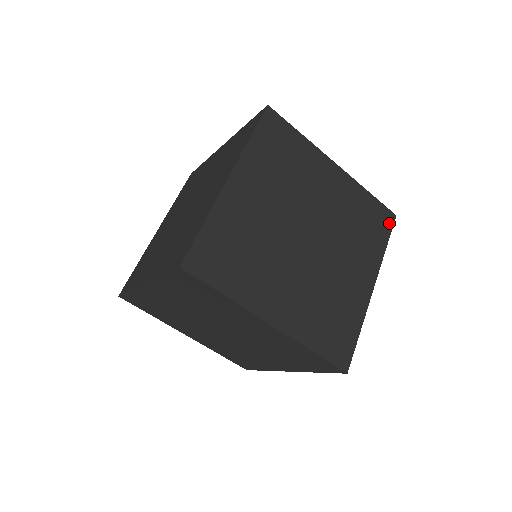
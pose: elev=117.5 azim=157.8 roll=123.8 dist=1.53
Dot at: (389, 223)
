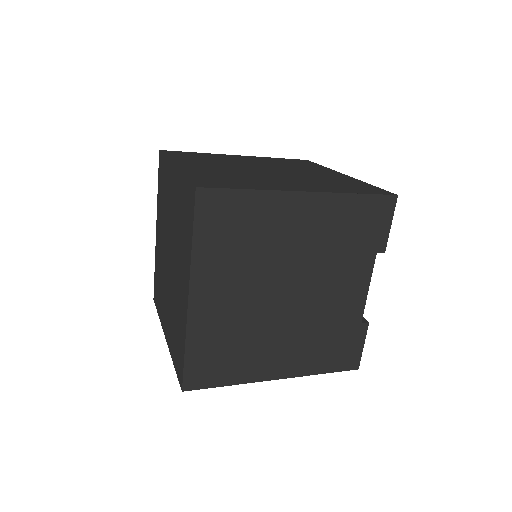
Dot at: (380, 193)
